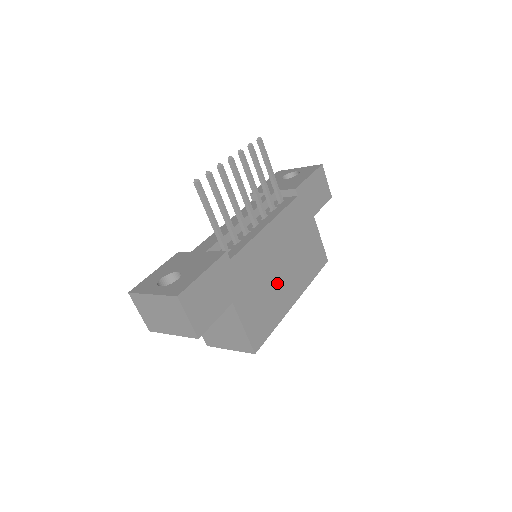
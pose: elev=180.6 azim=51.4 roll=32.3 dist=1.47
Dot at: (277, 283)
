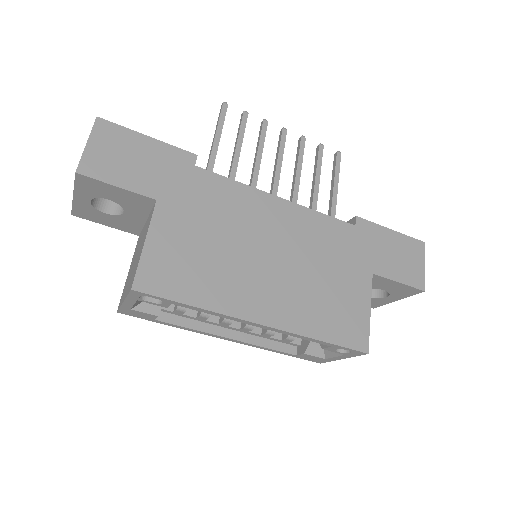
Dot at: (245, 264)
